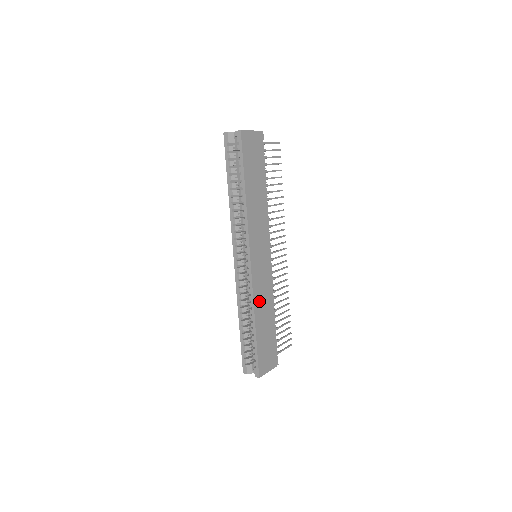
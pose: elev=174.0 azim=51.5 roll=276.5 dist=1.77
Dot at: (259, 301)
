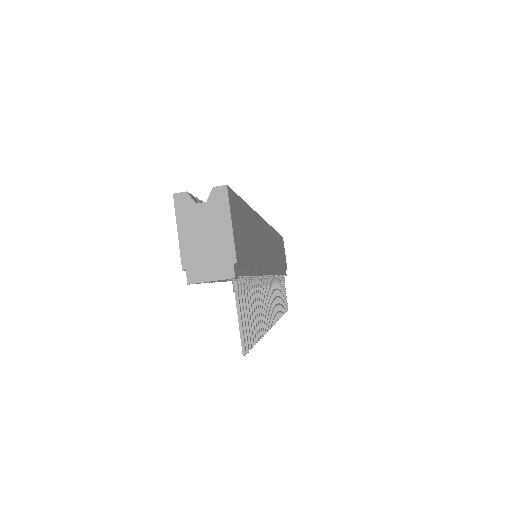
Dot at: (258, 229)
